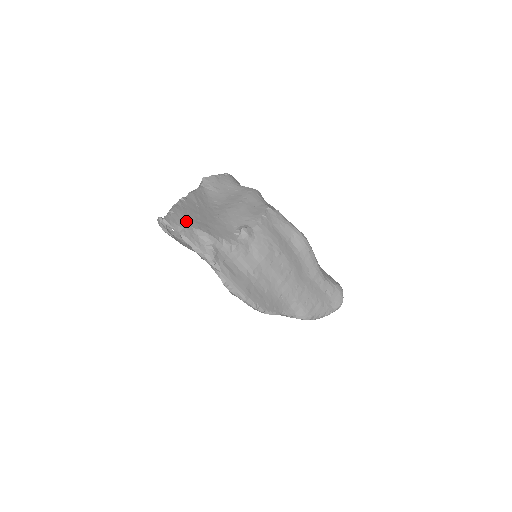
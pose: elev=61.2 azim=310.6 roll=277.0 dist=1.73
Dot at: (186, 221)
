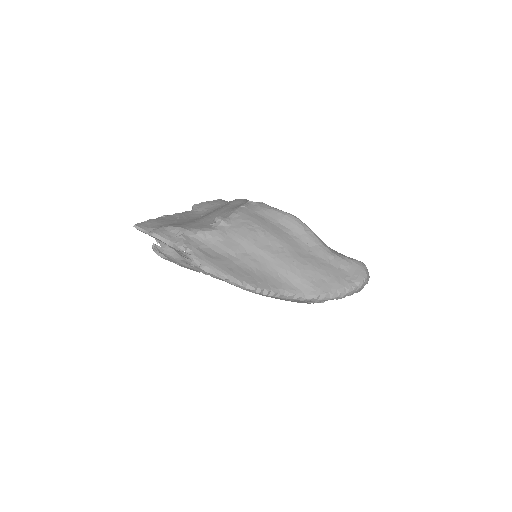
Dot at: (159, 225)
